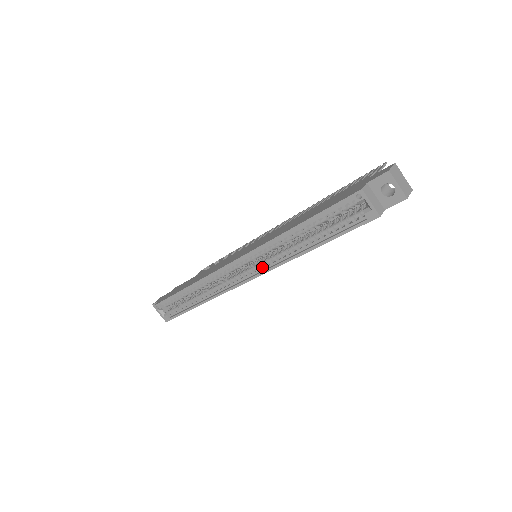
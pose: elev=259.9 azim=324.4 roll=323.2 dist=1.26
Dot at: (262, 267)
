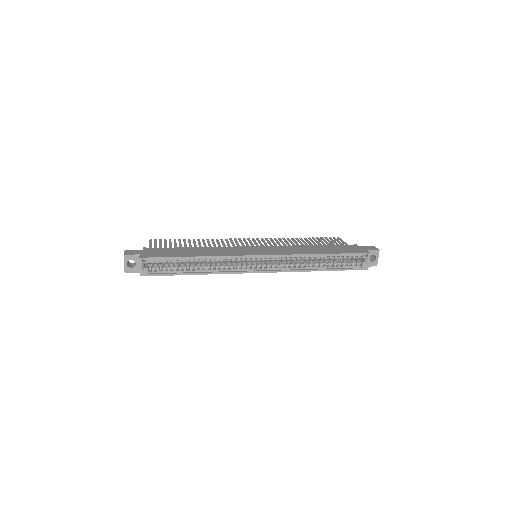
Dot at: (278, 267)
